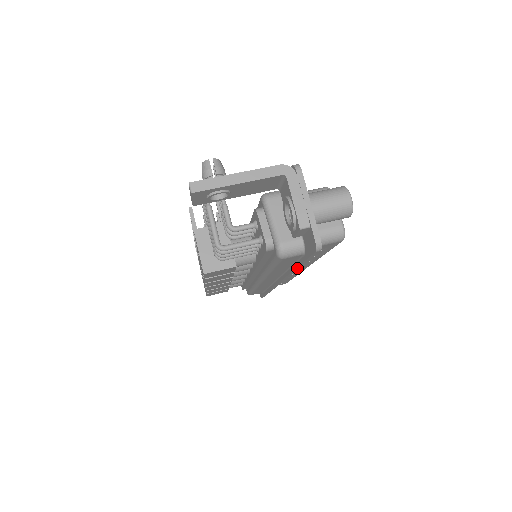
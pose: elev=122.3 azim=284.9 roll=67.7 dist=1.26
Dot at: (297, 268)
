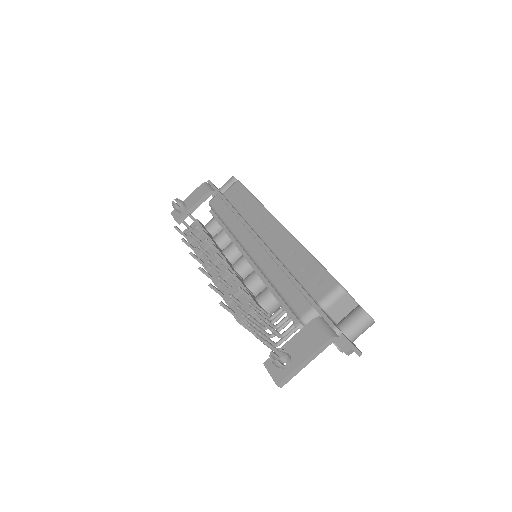
Dot at: occluded
